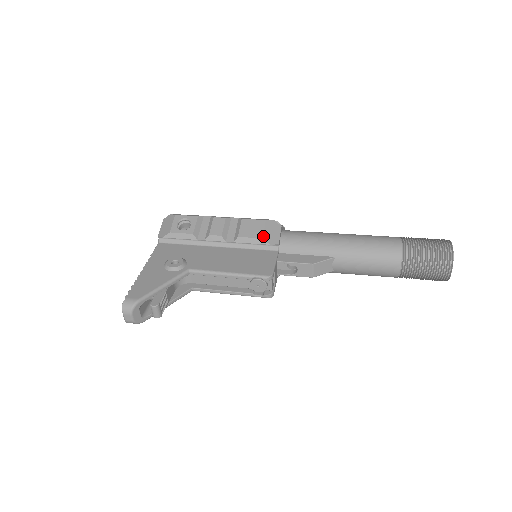
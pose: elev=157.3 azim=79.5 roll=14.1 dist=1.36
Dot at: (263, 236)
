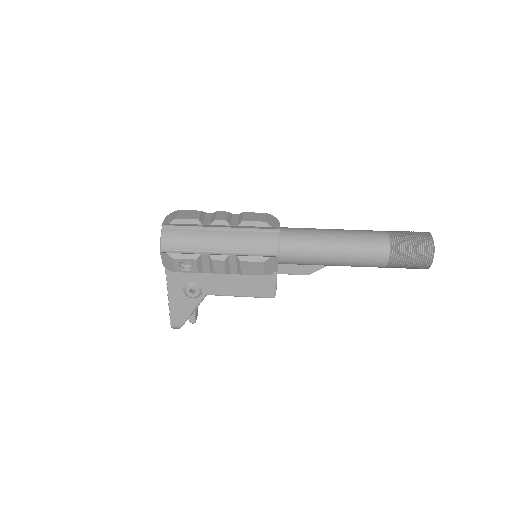
Dot at: (263, 274)
